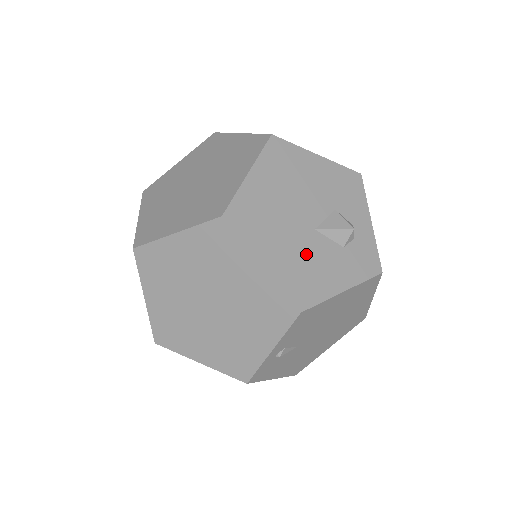
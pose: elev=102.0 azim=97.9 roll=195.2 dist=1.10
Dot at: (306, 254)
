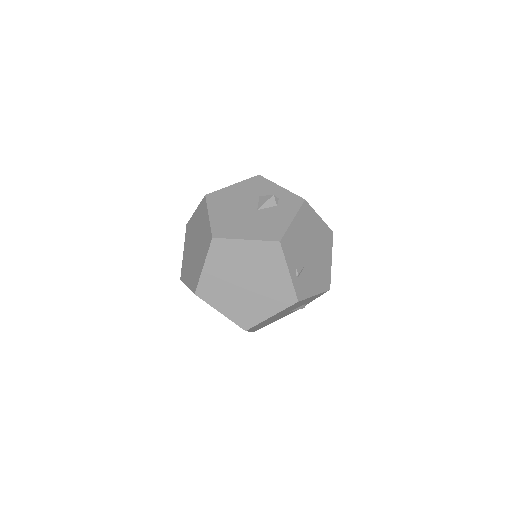
Dot at: (262, 221)
